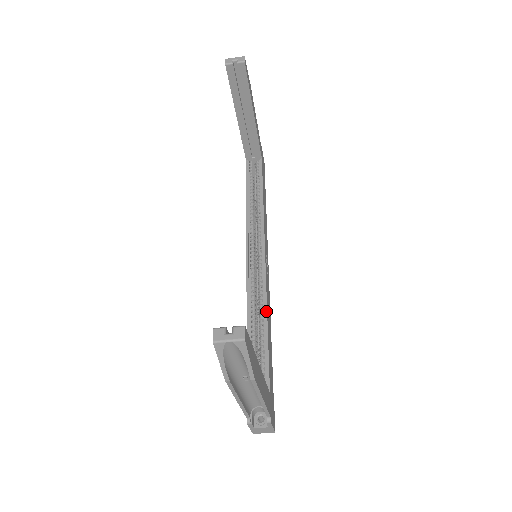
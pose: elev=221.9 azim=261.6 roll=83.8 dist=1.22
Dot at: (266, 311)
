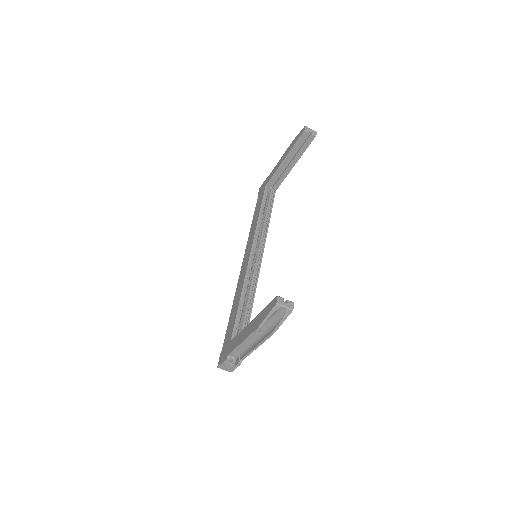
Dot at: (254, 295)
